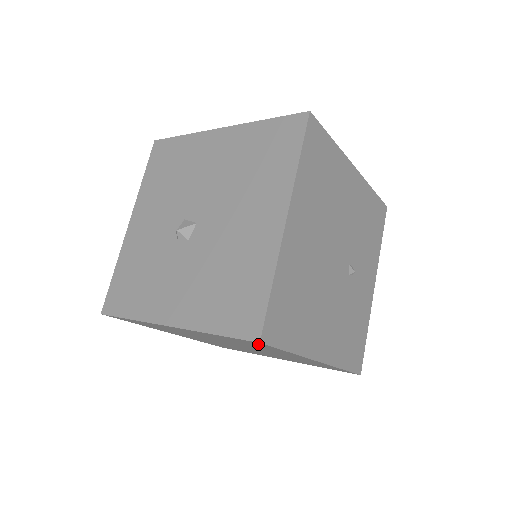
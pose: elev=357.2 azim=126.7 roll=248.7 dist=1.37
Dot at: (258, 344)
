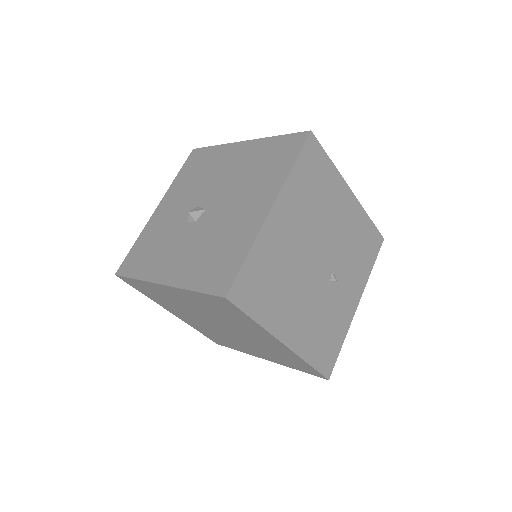
Dot at: (227, 305)
